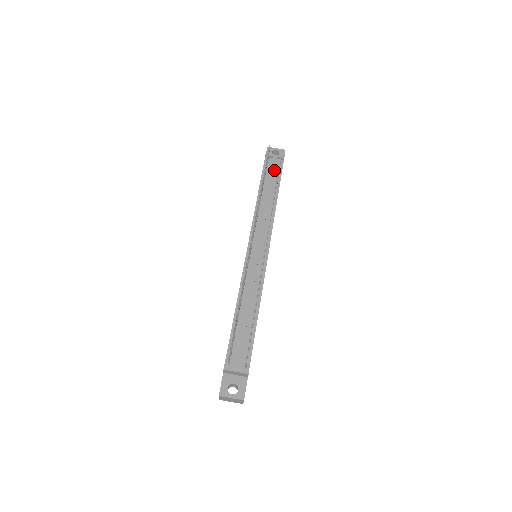
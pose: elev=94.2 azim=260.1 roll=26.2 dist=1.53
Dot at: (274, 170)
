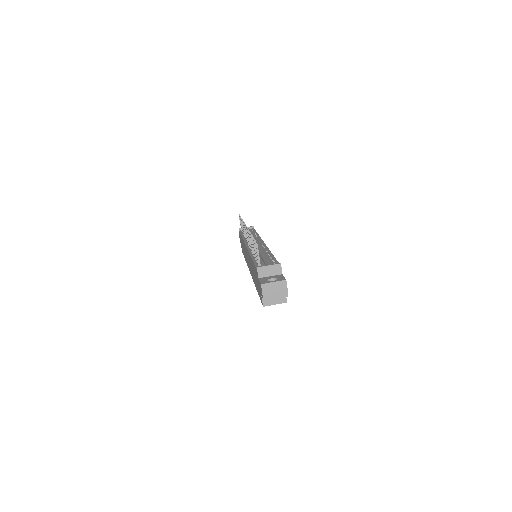
Dot at: occluded
